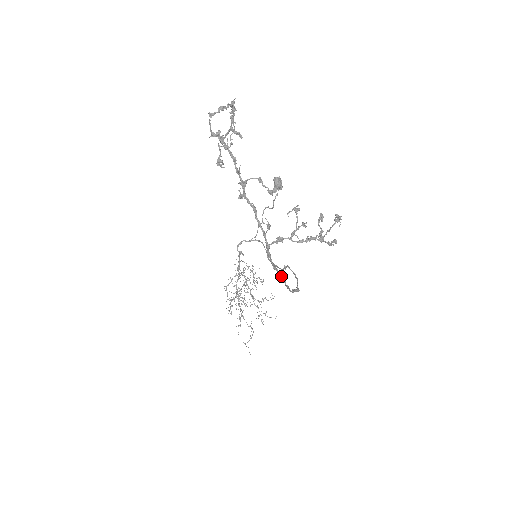
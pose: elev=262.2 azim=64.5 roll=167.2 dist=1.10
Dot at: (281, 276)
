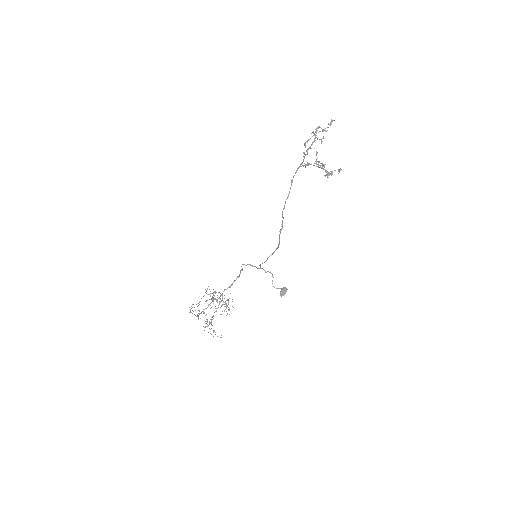
Dot at: (289, 192)
